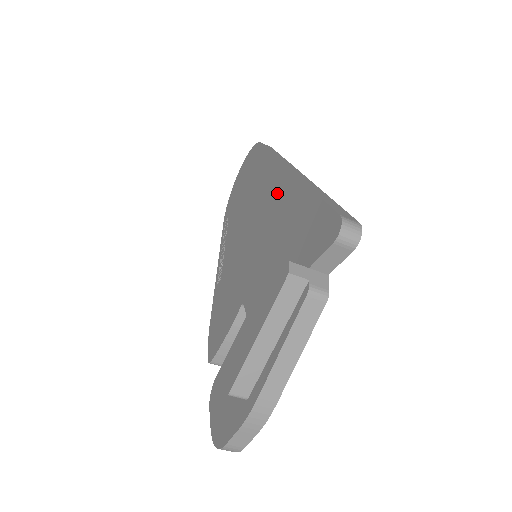
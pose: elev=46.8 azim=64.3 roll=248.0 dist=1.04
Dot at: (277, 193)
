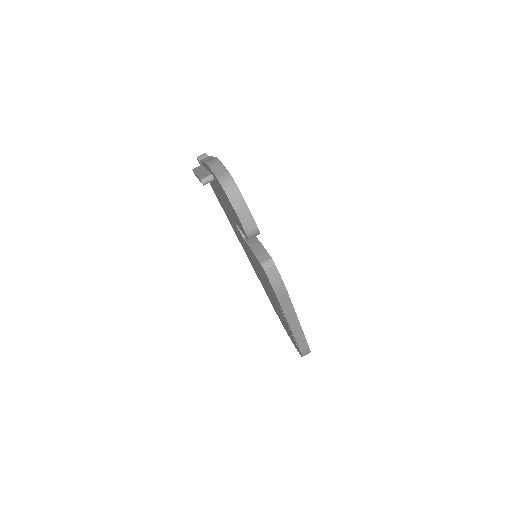
Dot at: (242, 245)
